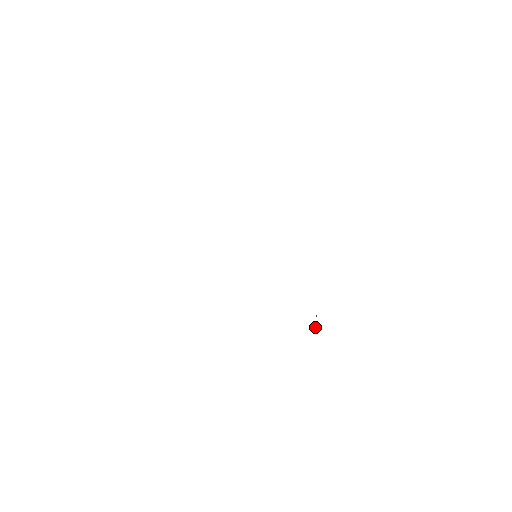
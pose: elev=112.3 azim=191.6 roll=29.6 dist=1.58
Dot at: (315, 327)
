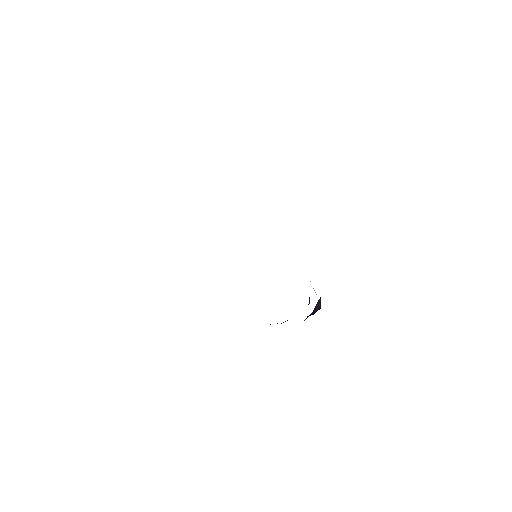
Dot at: occluded
